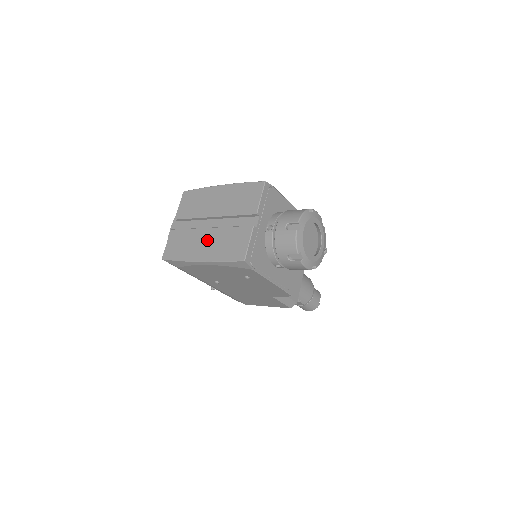
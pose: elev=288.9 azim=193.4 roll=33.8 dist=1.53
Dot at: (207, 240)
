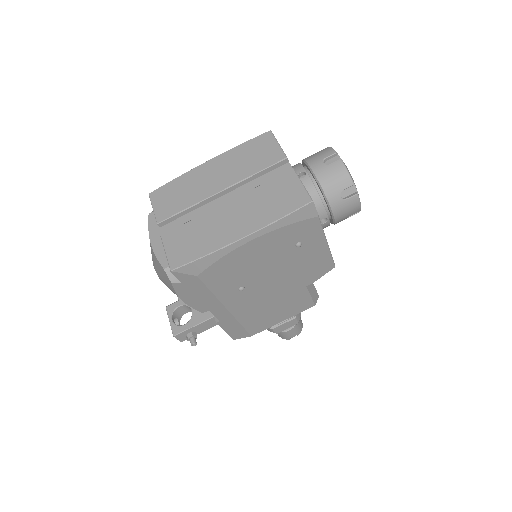
Dot at: (234, 213)
